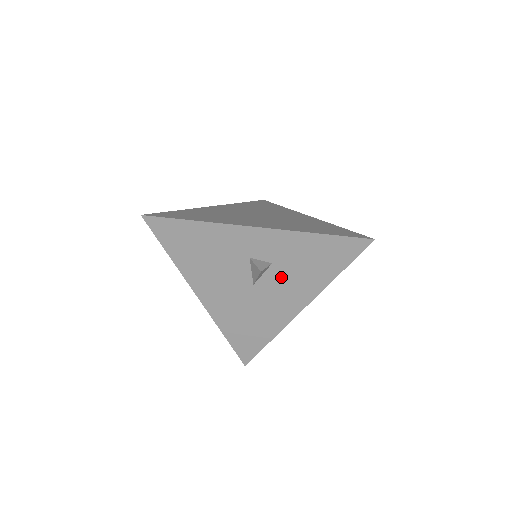
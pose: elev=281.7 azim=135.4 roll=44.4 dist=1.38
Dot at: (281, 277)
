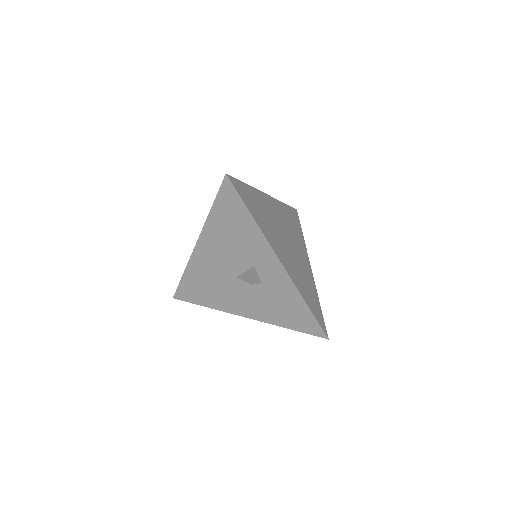
Dot at: (257, 293)
